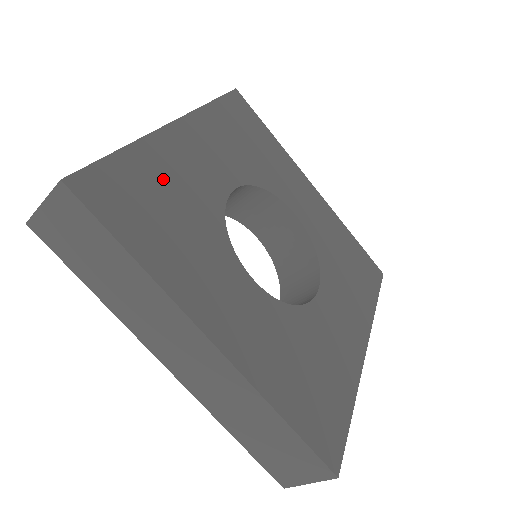
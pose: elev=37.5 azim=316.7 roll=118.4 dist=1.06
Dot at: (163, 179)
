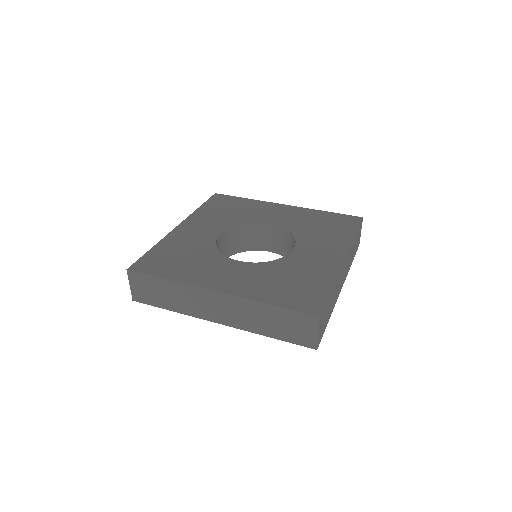
Dot at: (176, 248)
